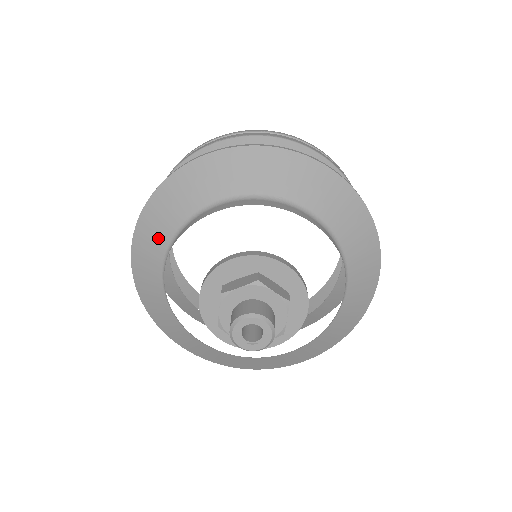
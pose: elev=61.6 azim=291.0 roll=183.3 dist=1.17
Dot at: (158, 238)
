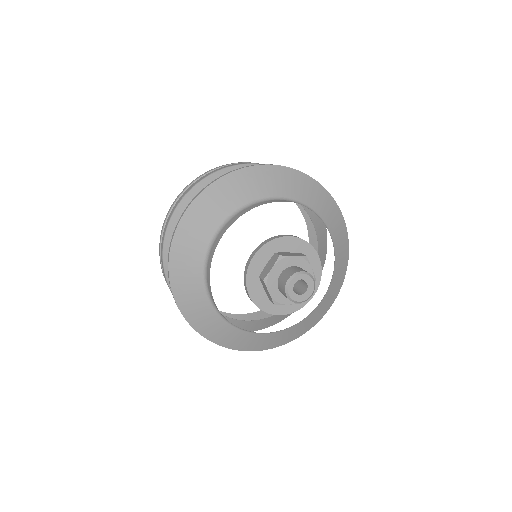
Dot at: (193, 282)
